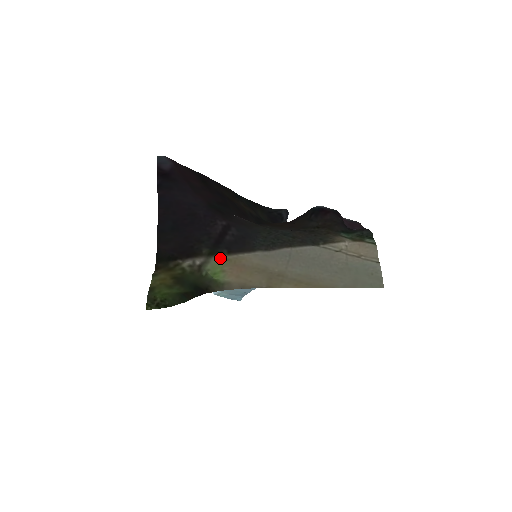
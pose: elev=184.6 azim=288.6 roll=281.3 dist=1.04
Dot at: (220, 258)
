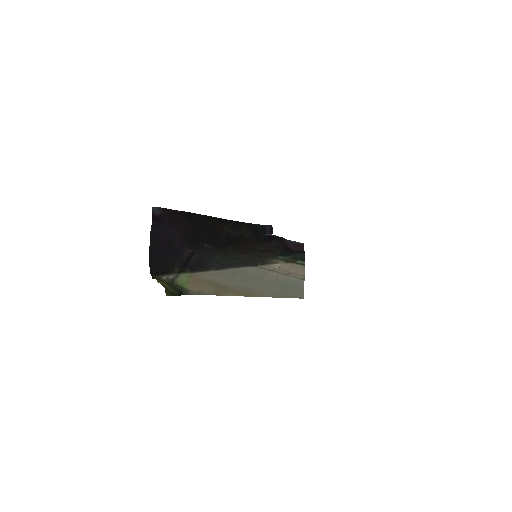
Dot at: (185, 275)
